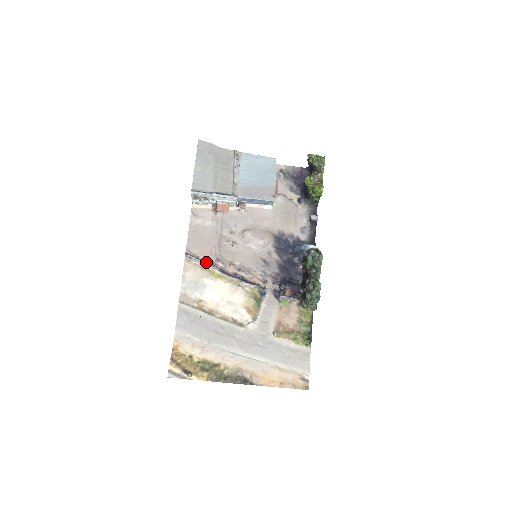
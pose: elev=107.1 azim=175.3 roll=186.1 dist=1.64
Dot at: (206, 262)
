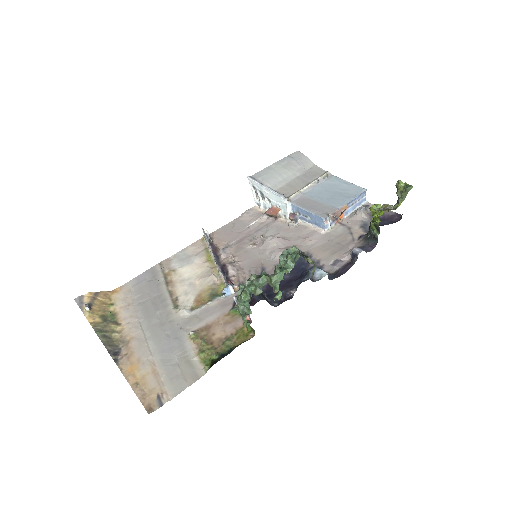
Dot at: (214, 246)
